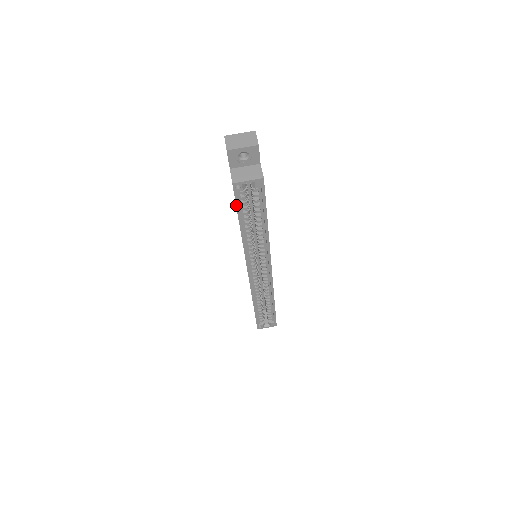
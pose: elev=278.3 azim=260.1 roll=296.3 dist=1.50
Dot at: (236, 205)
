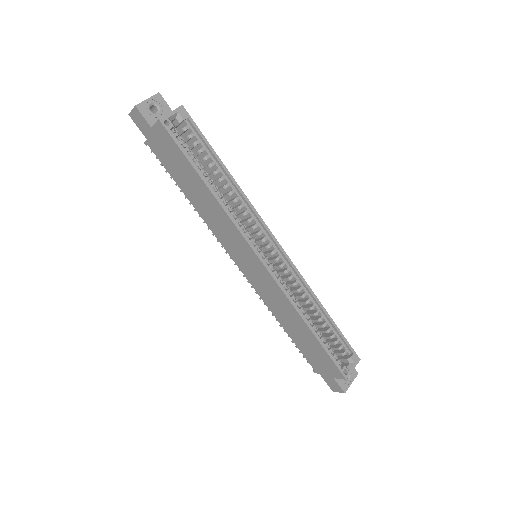
Dot at: (180, 149)
